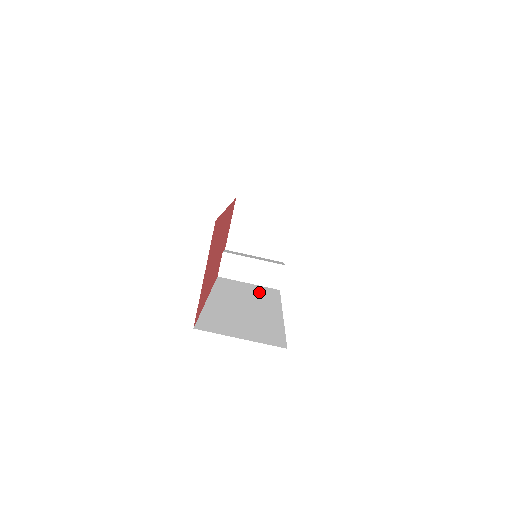
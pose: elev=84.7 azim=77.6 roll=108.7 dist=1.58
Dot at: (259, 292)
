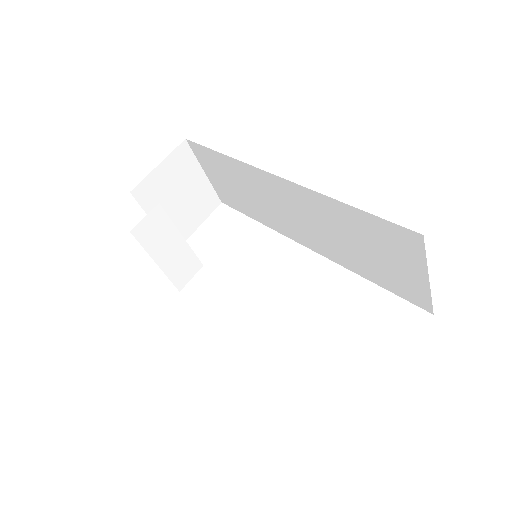
Dot at: occluded
